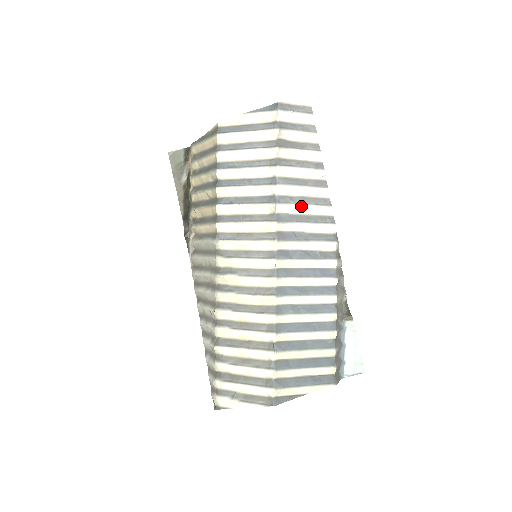
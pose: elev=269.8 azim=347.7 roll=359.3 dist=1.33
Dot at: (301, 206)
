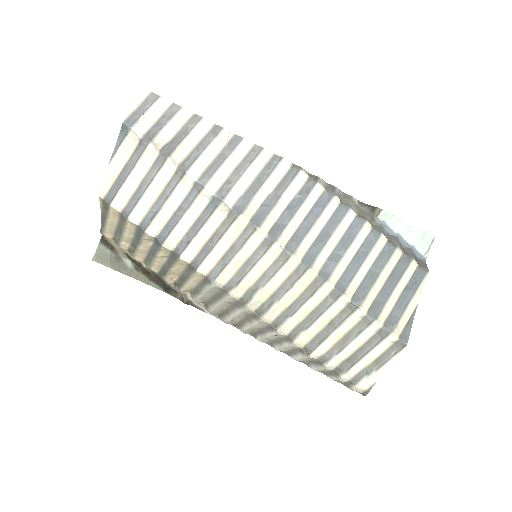
Dot at: (242, 179)
